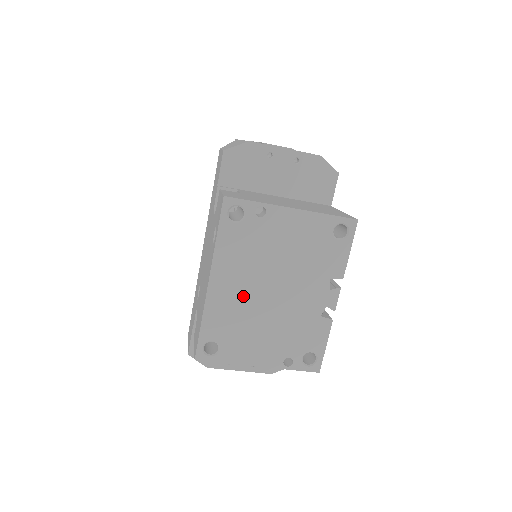
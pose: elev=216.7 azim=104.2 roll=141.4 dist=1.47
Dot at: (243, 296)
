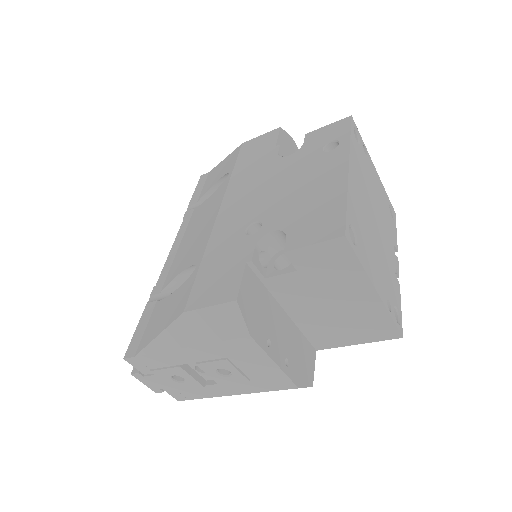
Dot at: (364, 205)
